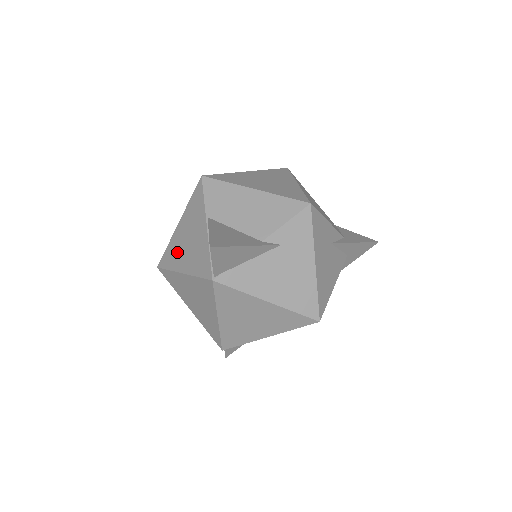
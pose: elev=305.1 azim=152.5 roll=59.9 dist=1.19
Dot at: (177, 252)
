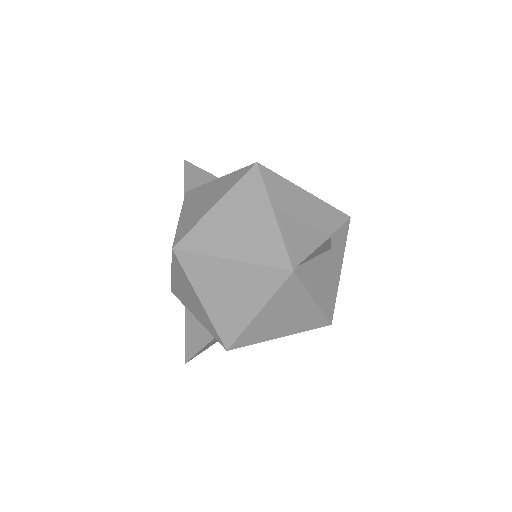
Dot at: (218, 235)
